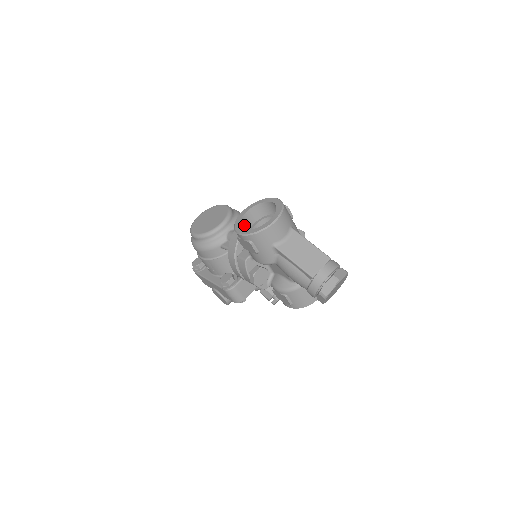
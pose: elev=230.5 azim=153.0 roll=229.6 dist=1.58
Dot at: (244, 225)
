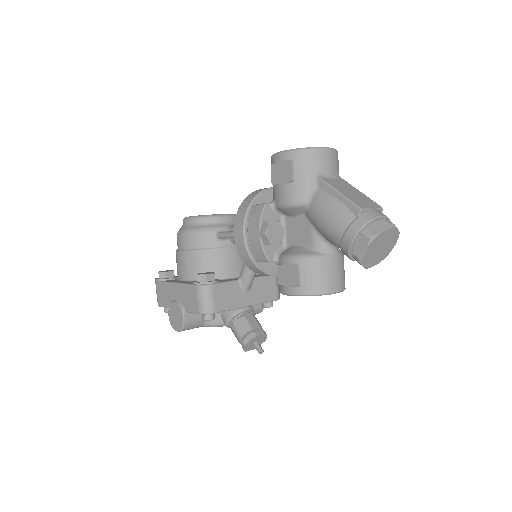
Dot at: occluded
